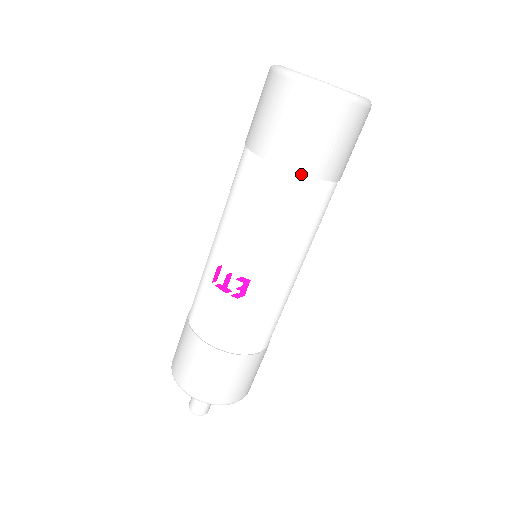
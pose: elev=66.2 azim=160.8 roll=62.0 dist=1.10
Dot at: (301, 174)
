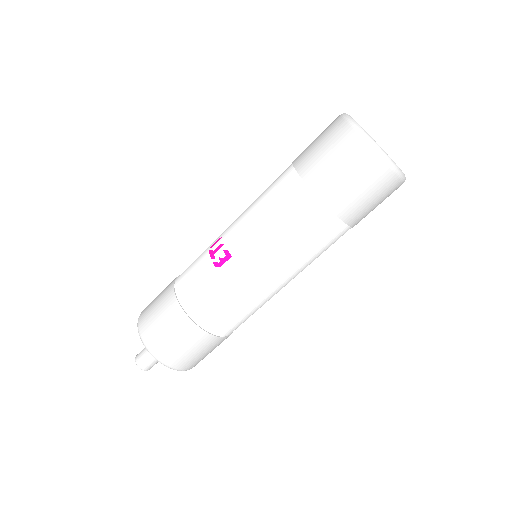
Dot at: (312, 190)
